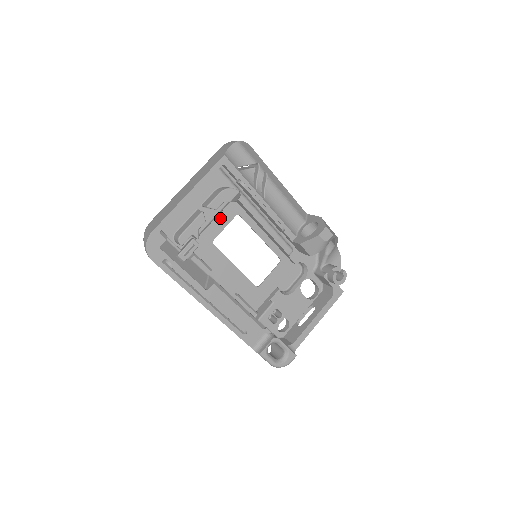
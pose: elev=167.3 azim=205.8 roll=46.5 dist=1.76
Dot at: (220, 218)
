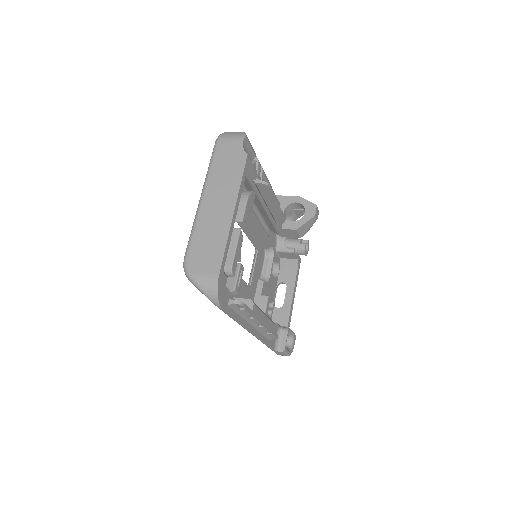
Dot at: occluded
